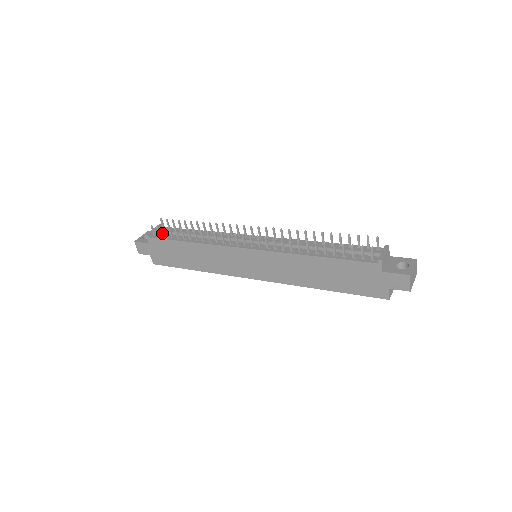
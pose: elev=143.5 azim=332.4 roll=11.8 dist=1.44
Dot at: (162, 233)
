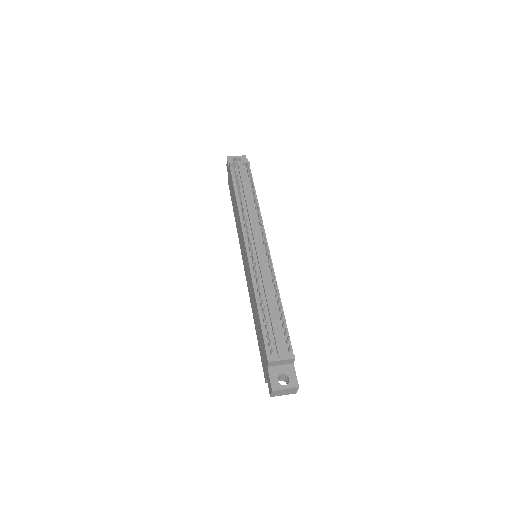
Dot at: (239, 171)
